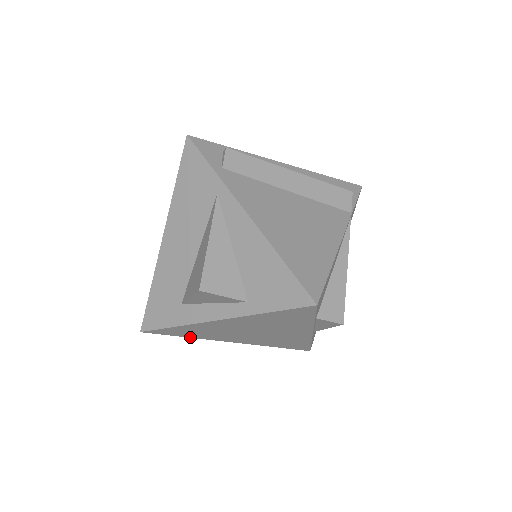
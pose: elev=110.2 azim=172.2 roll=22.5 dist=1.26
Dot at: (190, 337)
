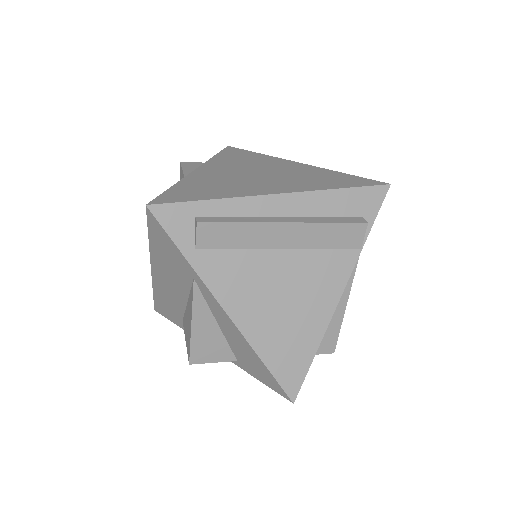
Dot at: occluded
